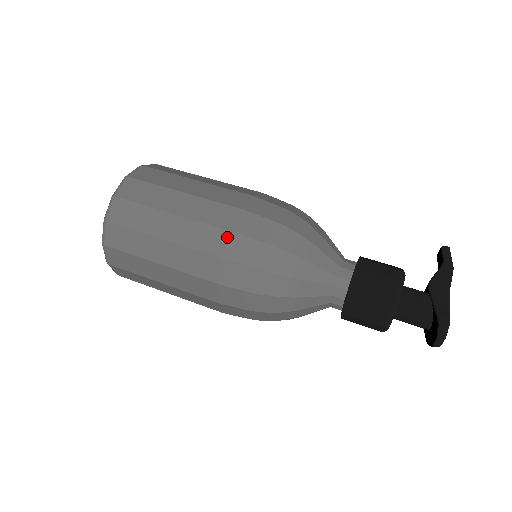
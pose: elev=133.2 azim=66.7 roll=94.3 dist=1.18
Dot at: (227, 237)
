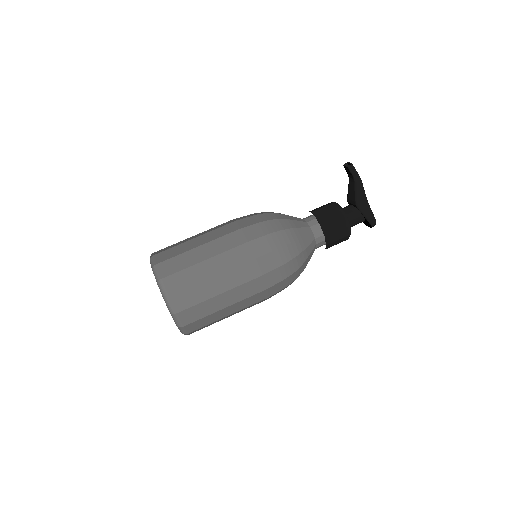
Dot at: (266, 292)
